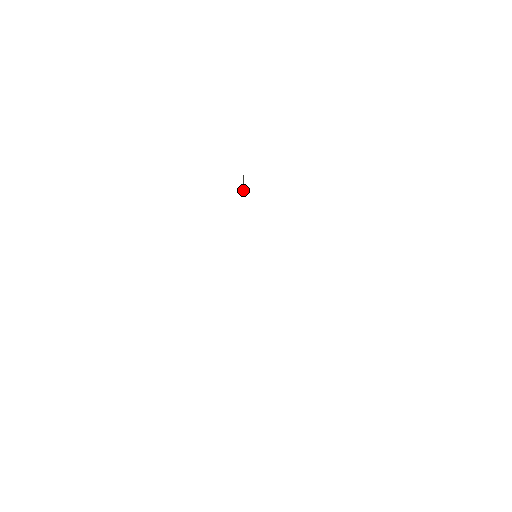
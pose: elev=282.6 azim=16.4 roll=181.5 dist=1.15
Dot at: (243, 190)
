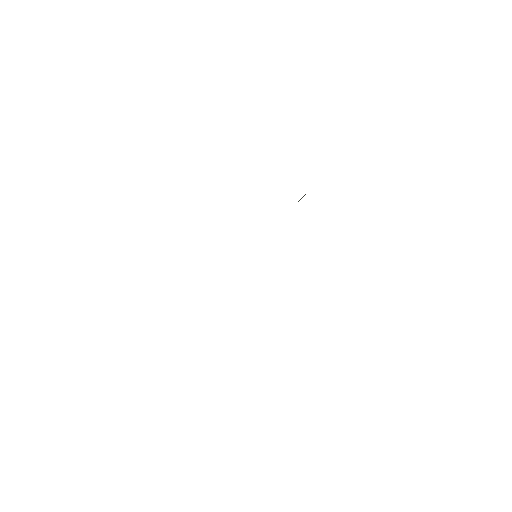
Dot at: occluded
